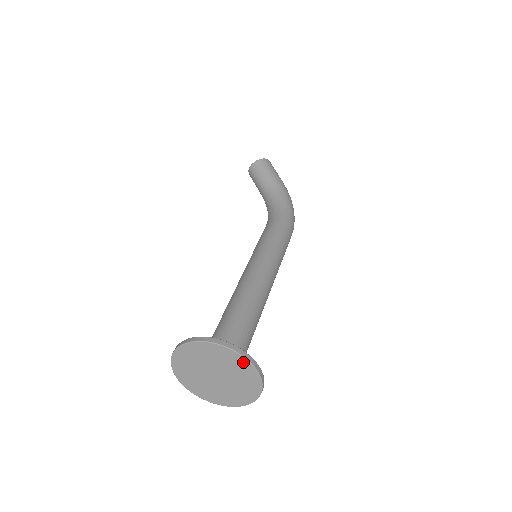
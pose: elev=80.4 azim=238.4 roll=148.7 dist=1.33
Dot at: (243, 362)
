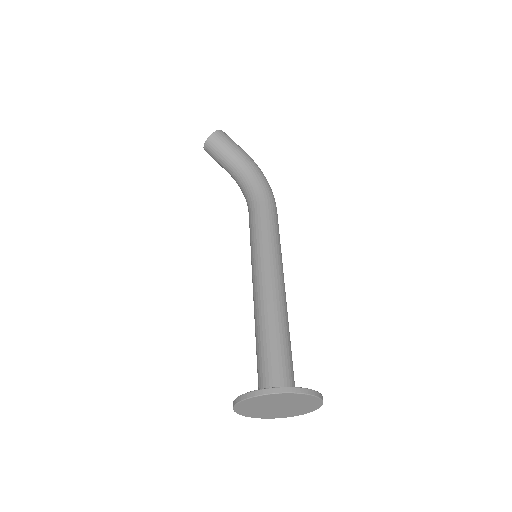
Dot at: (304, 396)
